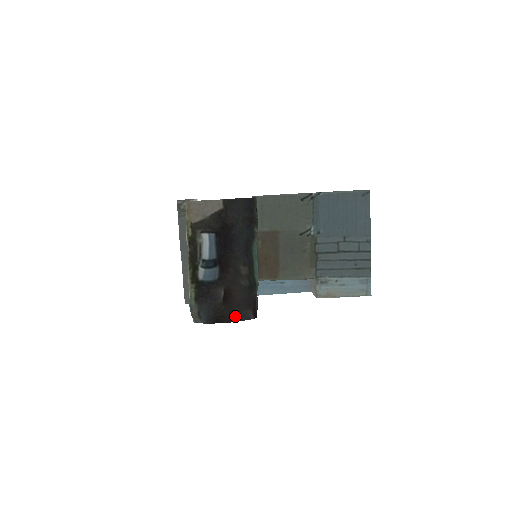
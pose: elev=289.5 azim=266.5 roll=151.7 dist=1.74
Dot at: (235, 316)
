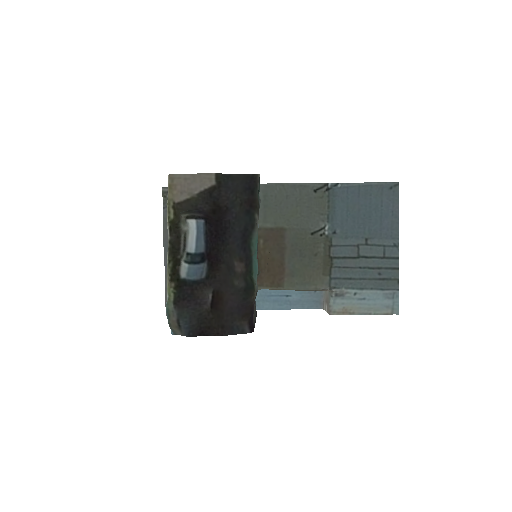
Dot at: (225, 328)
